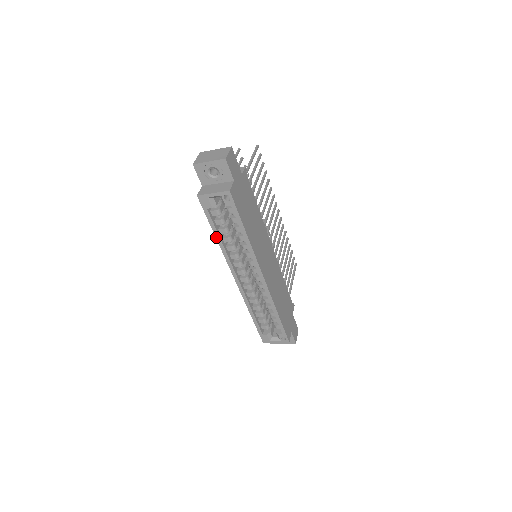
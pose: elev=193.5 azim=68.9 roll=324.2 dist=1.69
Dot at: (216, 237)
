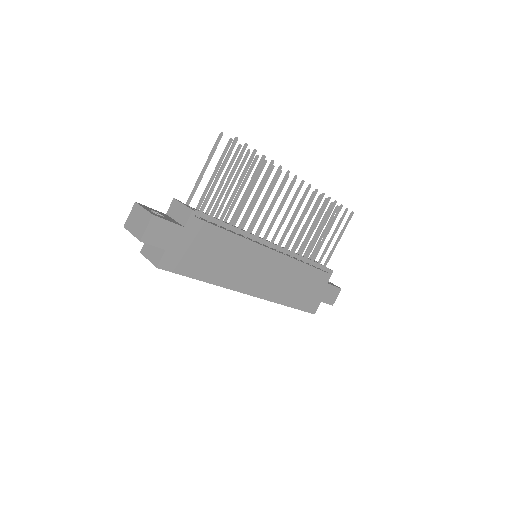
Dot at: occluded
